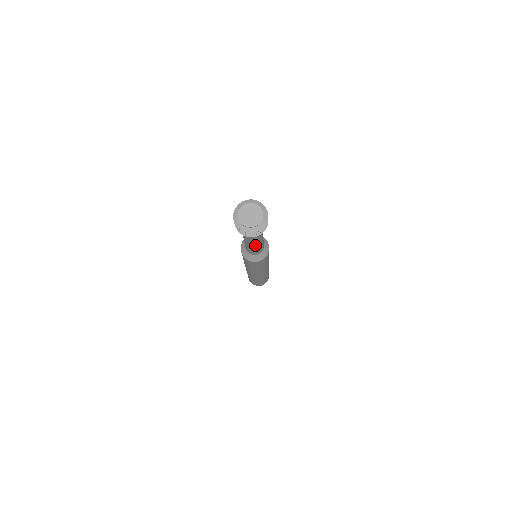
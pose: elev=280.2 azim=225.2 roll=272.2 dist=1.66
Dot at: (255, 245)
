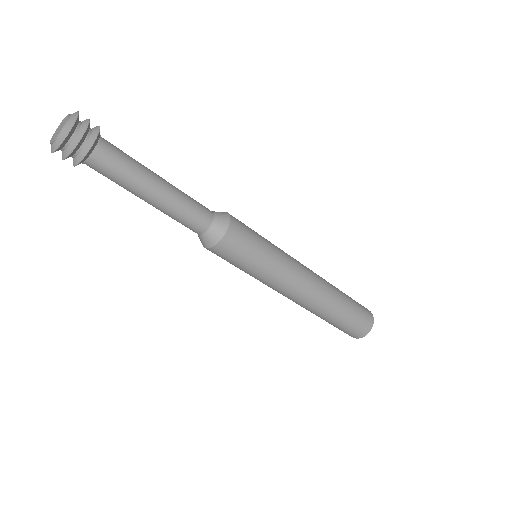
Dot at: (163, 192)
